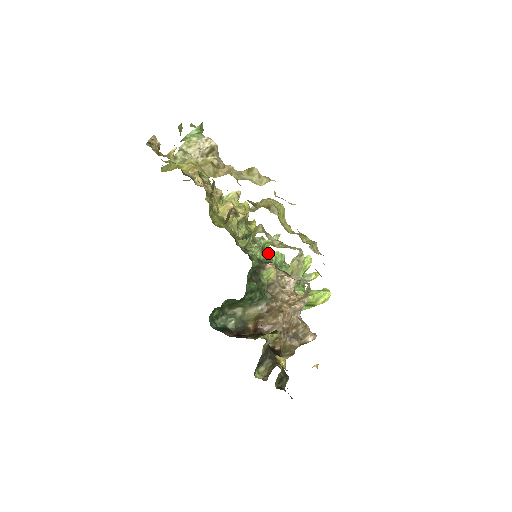
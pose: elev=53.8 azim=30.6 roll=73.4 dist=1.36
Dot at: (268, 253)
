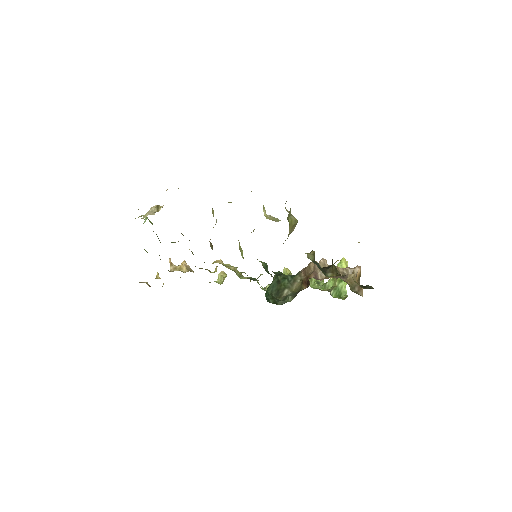
Dot at: occluded
